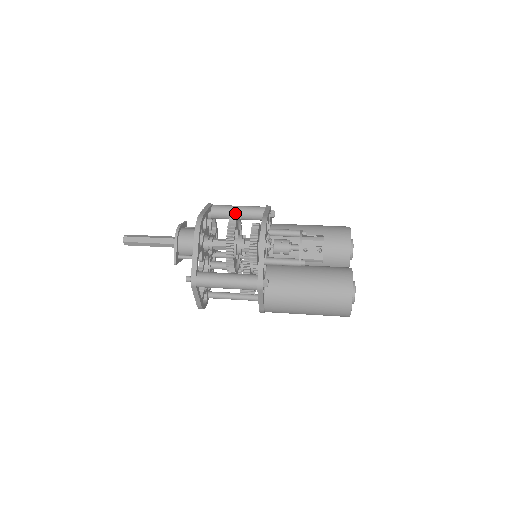
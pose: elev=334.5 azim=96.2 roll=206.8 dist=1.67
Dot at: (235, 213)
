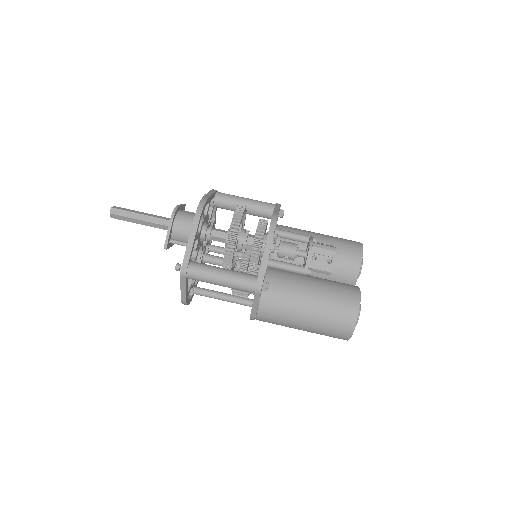
Dot at: occluded
